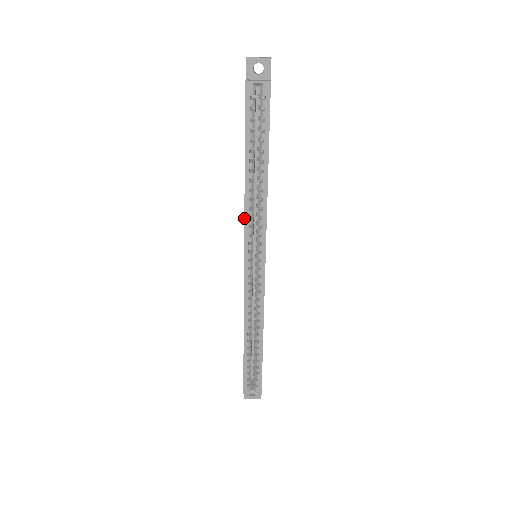
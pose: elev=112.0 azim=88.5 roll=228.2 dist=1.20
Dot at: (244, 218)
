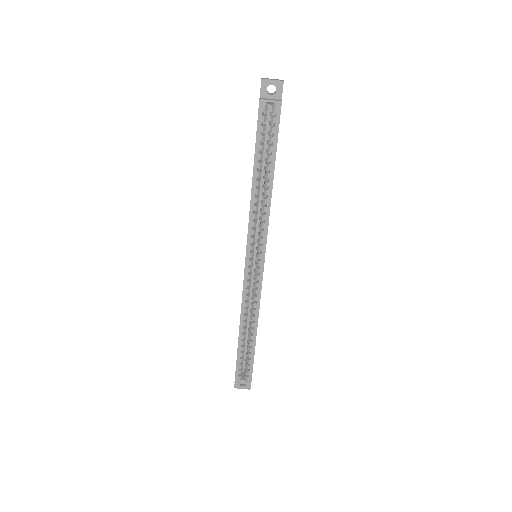
Dot at: occluded
